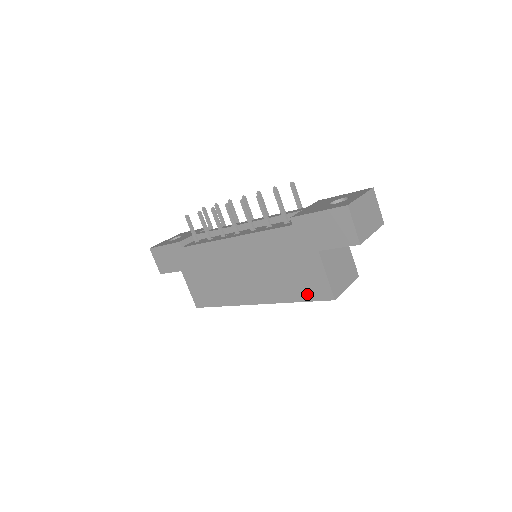
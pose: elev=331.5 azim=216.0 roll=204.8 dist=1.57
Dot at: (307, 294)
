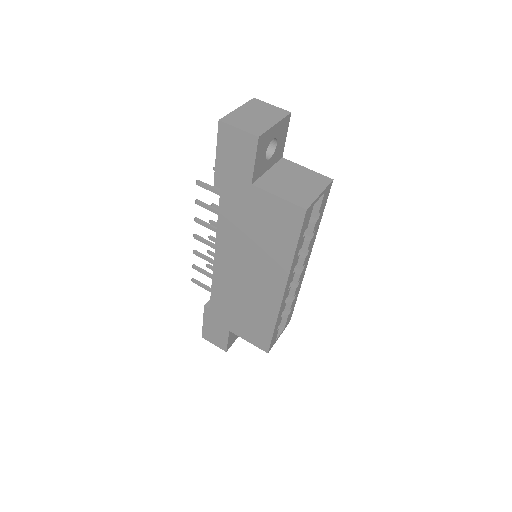
Dot at: (290, 233)
